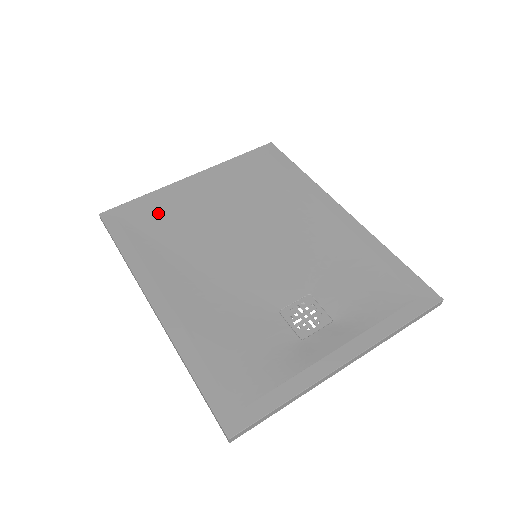
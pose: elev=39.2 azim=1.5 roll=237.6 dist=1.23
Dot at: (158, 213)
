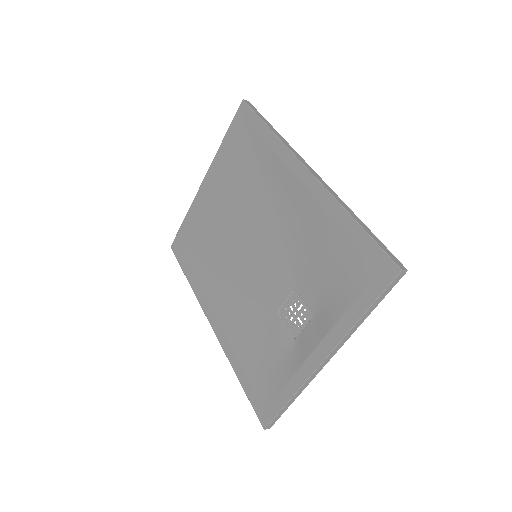
Dot at: (195, 233)
